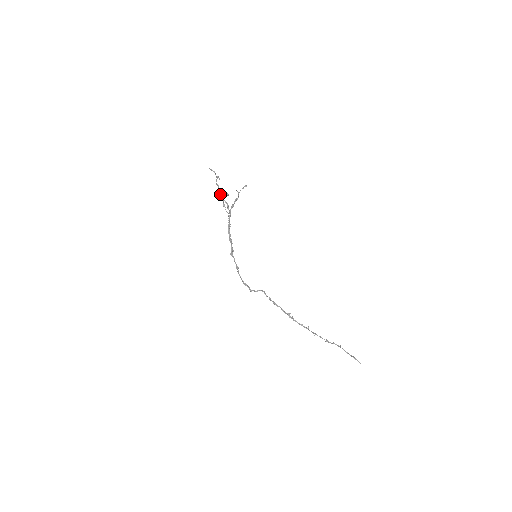
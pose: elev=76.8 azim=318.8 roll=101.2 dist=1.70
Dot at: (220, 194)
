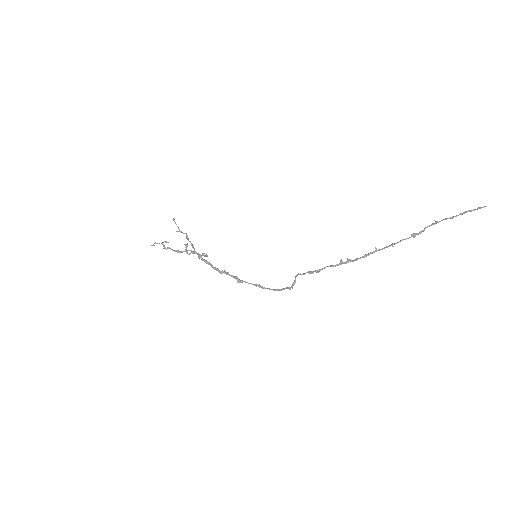
Dot at: (175, 251)
